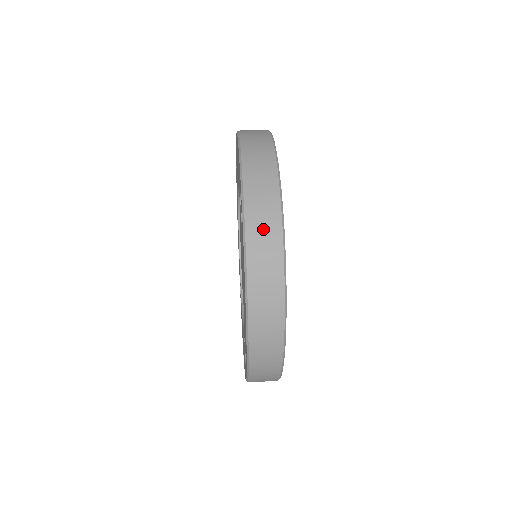
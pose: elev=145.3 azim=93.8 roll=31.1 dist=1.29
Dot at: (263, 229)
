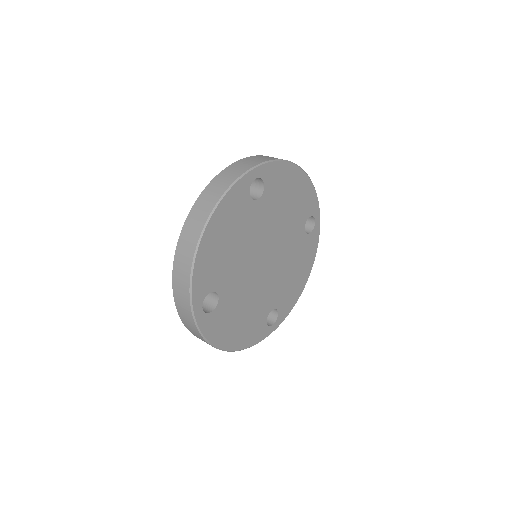
Dot at: (224, 179)
